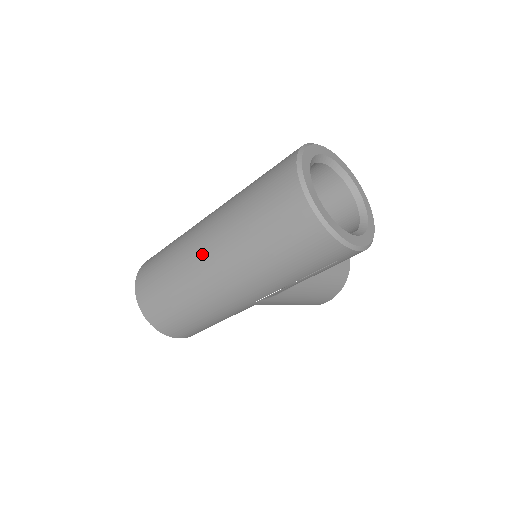
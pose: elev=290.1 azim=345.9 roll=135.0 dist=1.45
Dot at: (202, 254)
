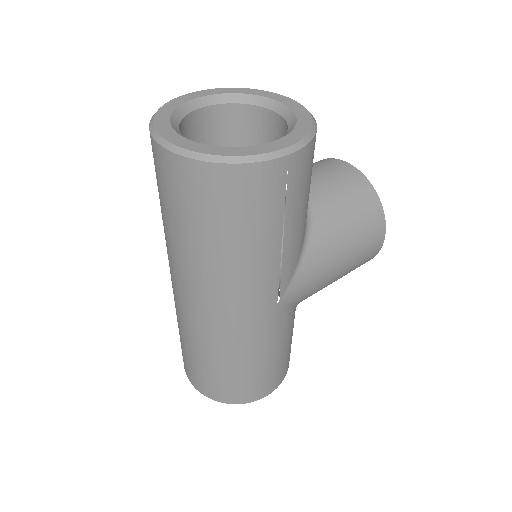
Dot at: (182, 299)
